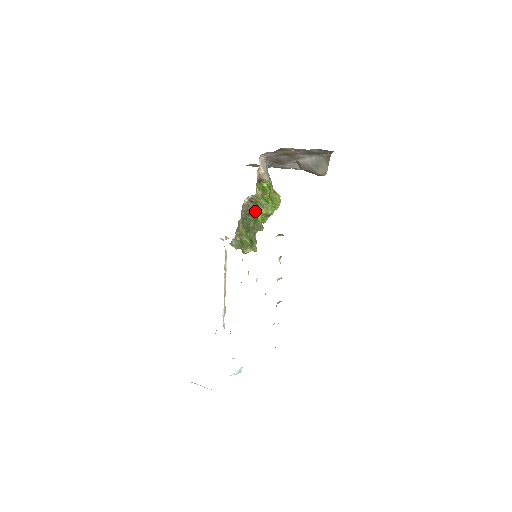
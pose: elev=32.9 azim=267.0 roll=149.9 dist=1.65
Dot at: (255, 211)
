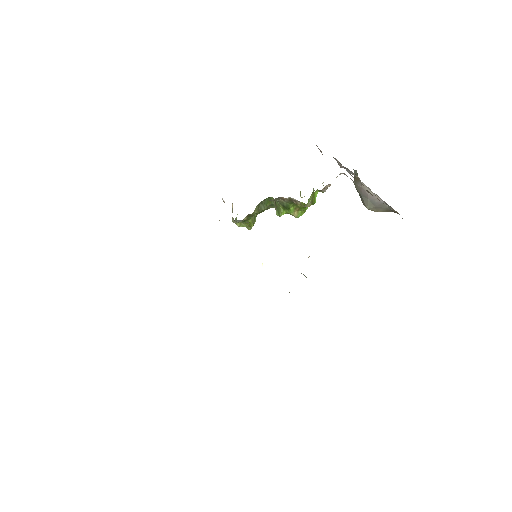
Dot at: (284, 206)
